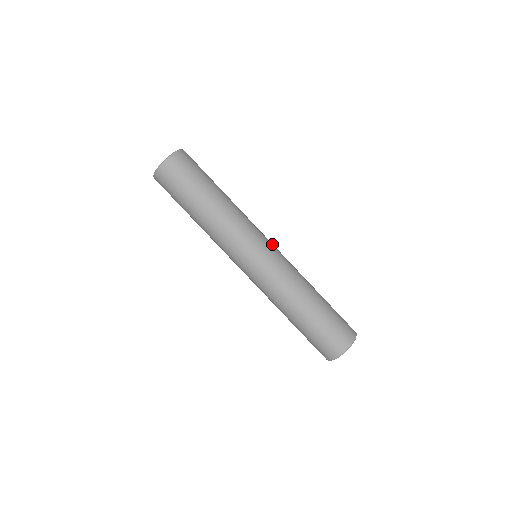
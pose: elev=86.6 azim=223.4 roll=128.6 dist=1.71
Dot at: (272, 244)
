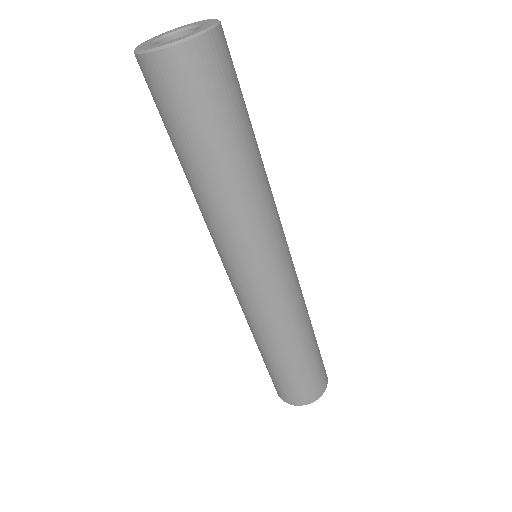
Dot at: (289, 254)
